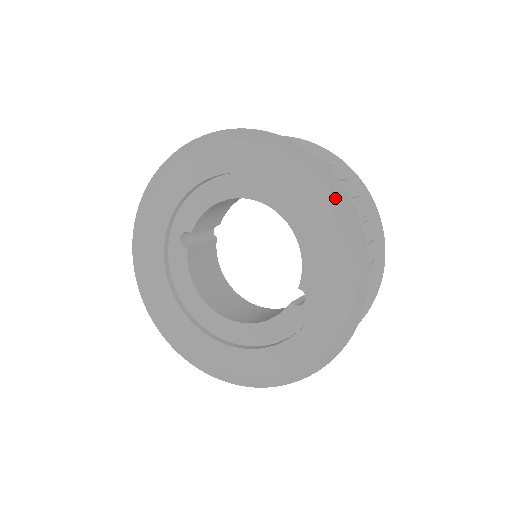
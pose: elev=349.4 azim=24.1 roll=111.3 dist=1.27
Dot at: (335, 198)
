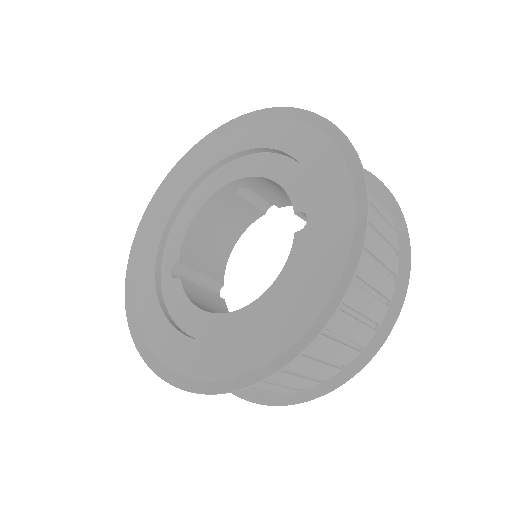
Dot at: (281, 121)
